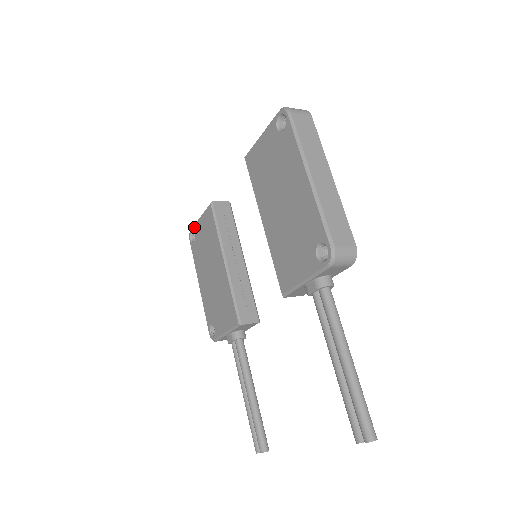
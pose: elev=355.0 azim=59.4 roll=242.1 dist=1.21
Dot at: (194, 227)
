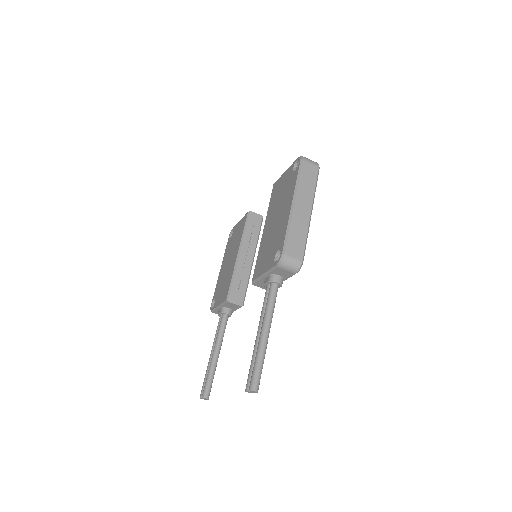
Dot at: (234, 227)
